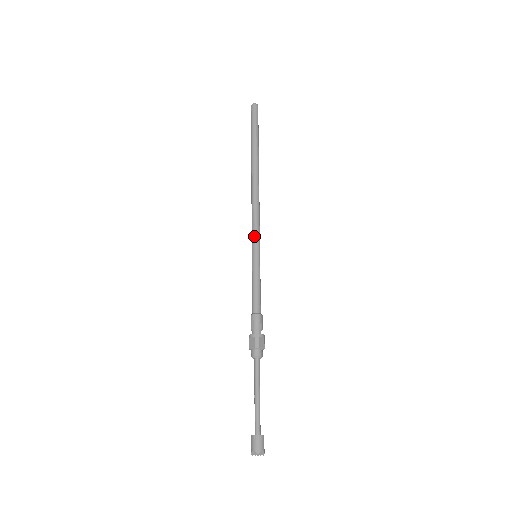
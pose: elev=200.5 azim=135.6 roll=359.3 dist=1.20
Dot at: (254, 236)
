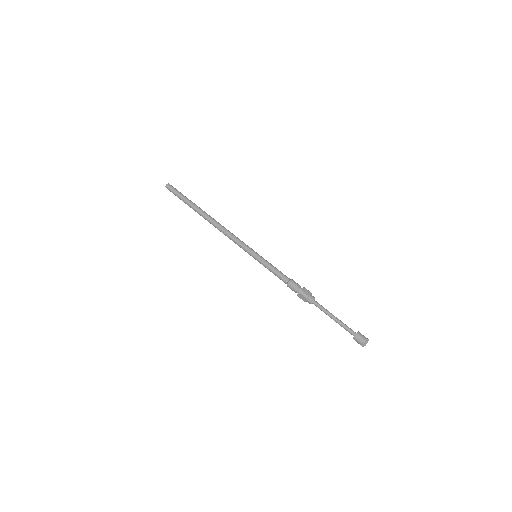
Dot at: (247, 245)
